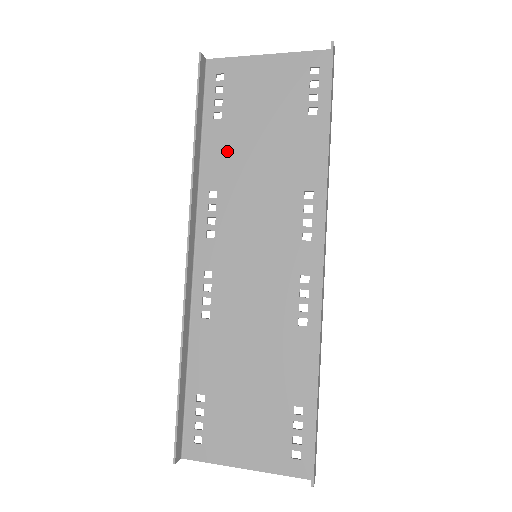
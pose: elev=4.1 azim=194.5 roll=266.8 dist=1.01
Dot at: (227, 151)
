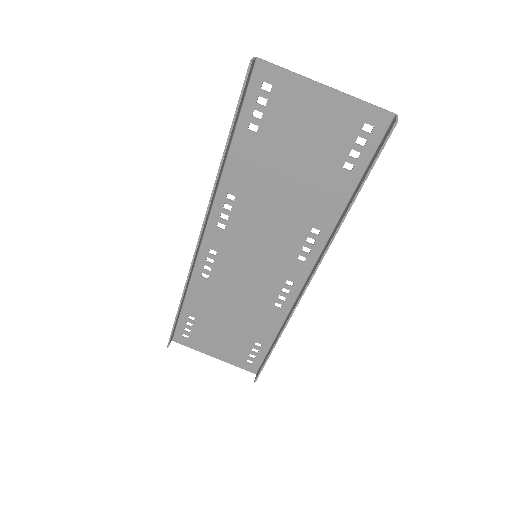
Dot at: (254, 166)
